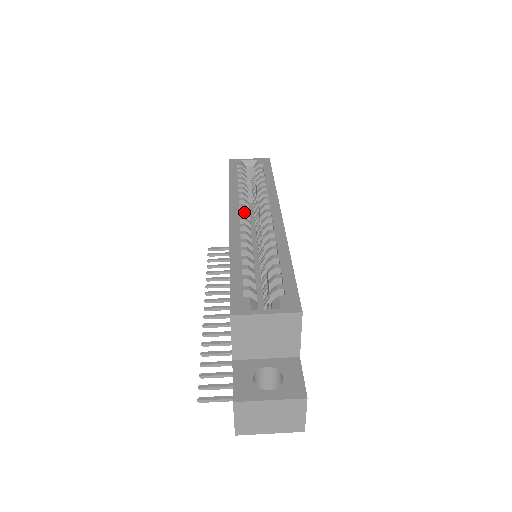
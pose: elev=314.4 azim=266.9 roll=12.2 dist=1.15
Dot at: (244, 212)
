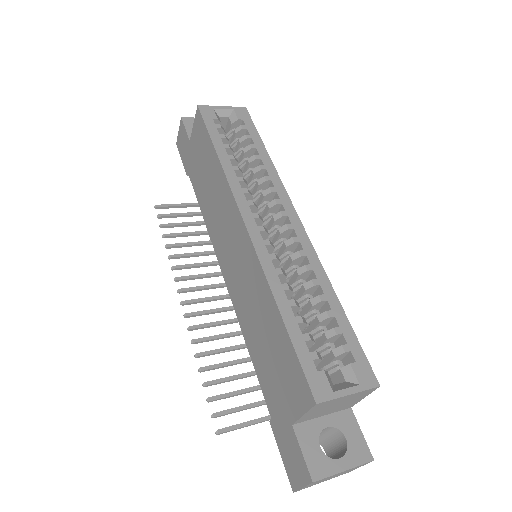
Dot at: (259, 217)
